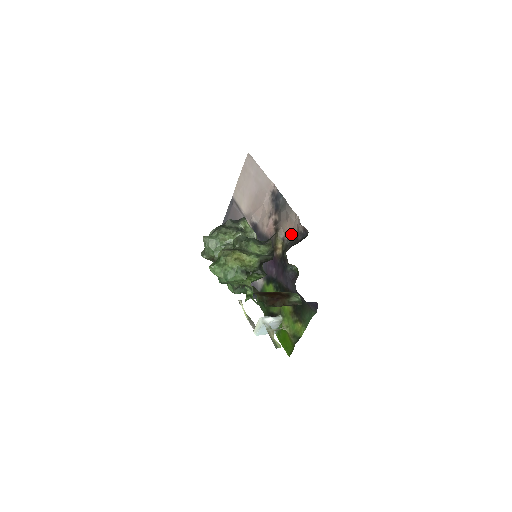
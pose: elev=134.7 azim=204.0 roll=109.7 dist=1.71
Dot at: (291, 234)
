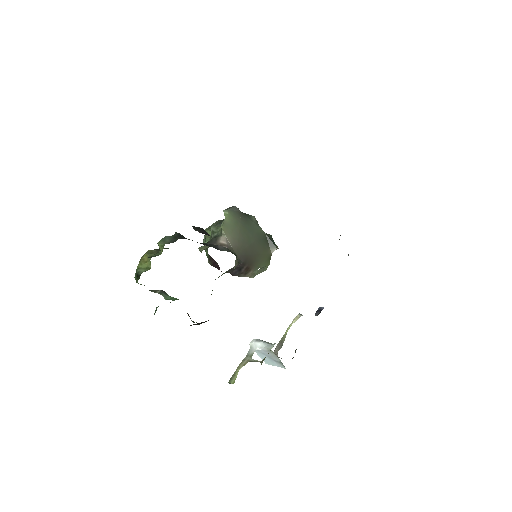
Dot at: occluded
